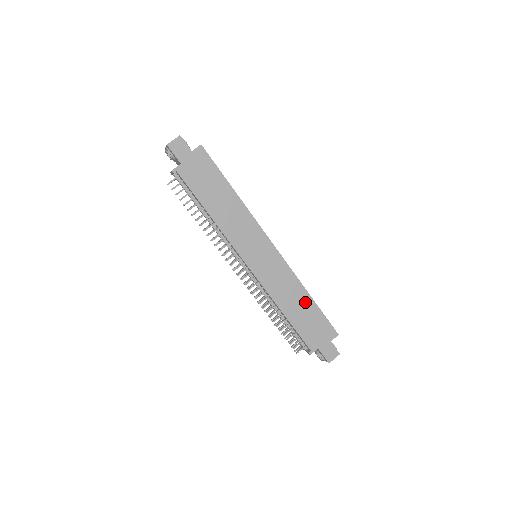
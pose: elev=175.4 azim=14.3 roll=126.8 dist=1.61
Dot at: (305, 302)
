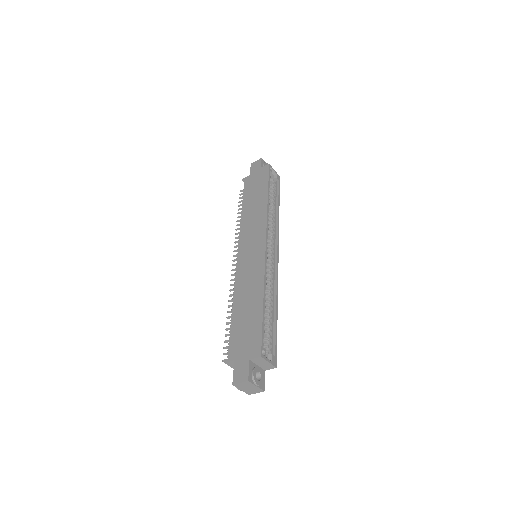
Dot at: (255, 304)
